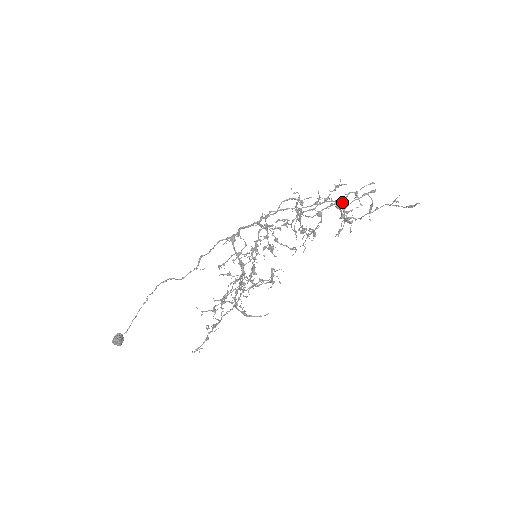
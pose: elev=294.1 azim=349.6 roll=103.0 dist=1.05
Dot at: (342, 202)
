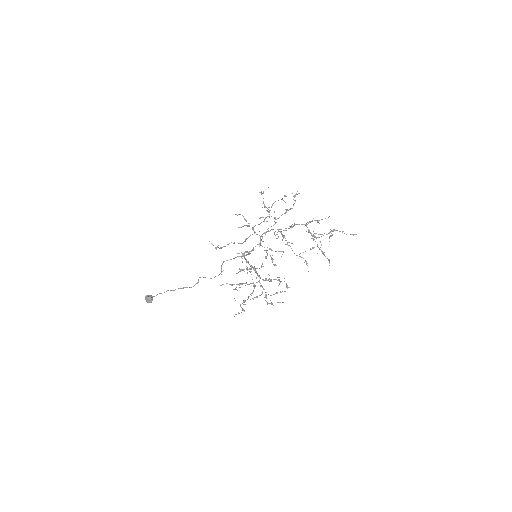
Dot at: occluded
